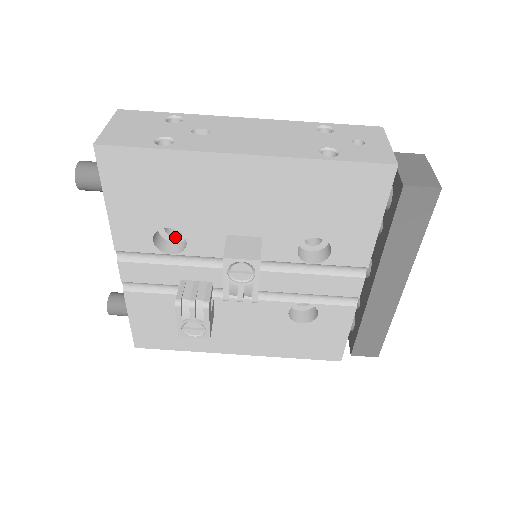
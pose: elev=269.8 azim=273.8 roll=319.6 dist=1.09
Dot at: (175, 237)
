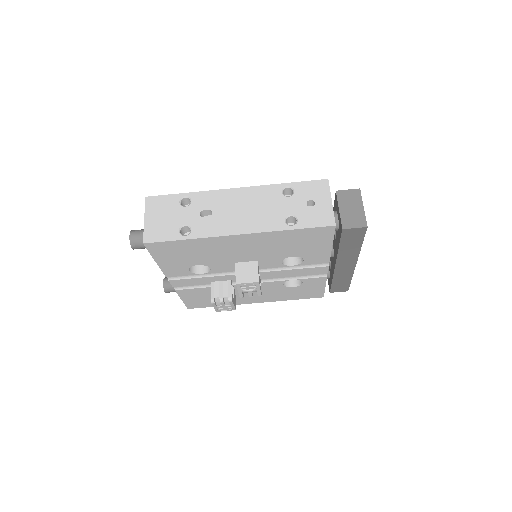
Dot at: occluded
